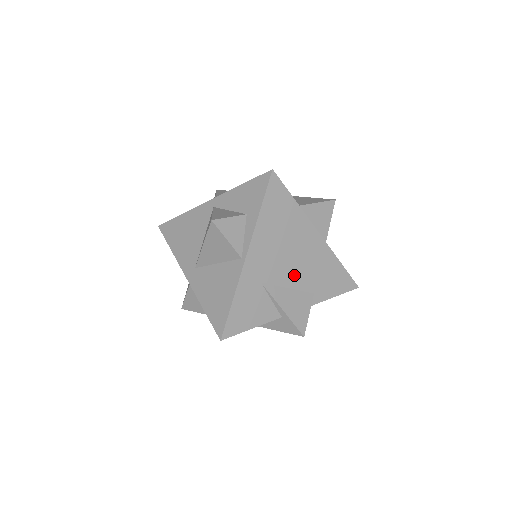
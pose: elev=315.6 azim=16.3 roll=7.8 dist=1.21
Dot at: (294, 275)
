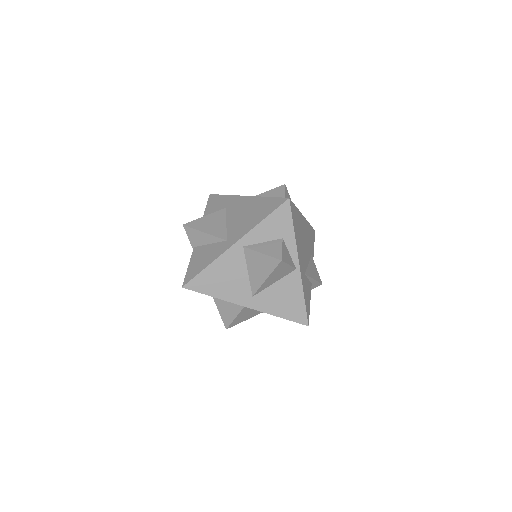
Dot at: (307, 254)
